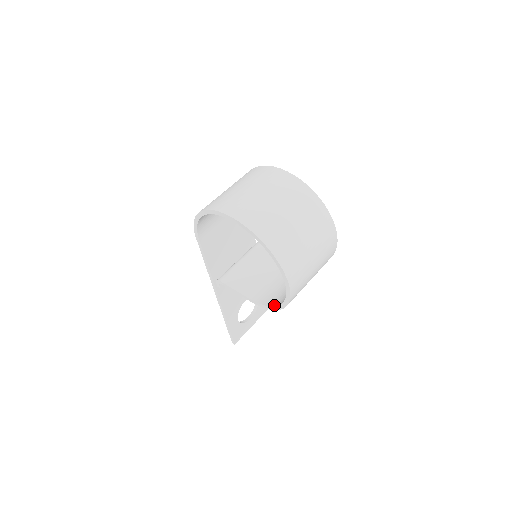
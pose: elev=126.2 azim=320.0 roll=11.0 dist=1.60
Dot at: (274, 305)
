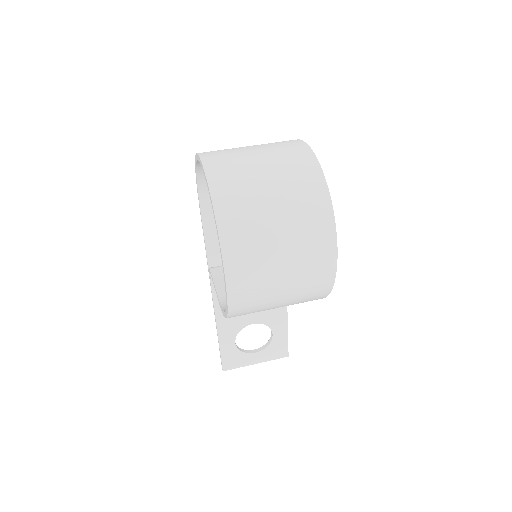
Dot at: occluded
